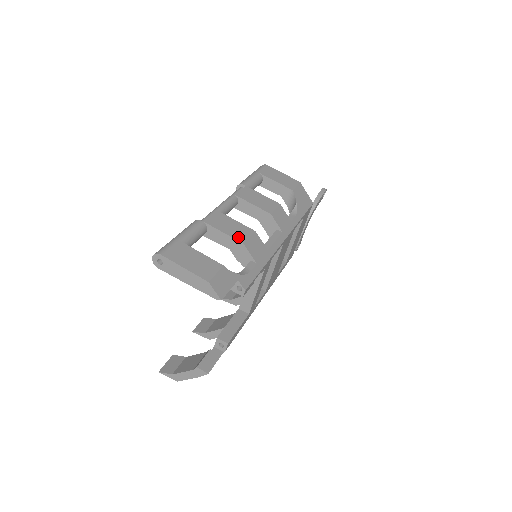
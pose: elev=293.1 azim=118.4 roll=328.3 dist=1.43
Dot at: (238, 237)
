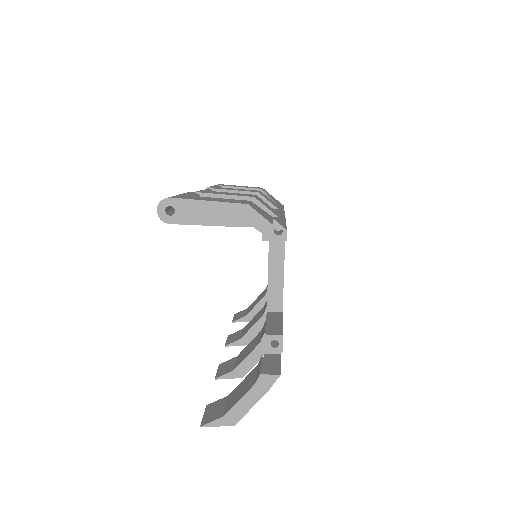
Dot at: (243, 195)
